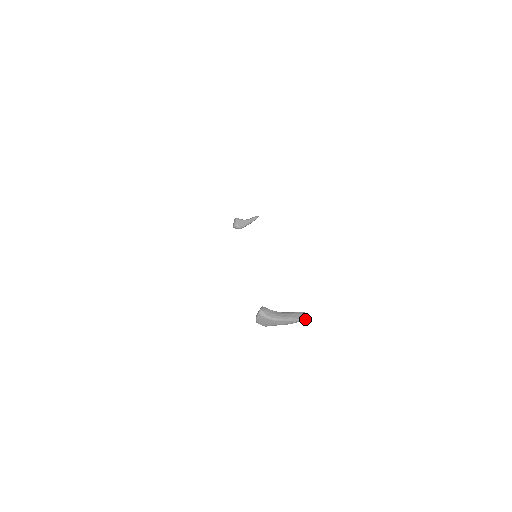
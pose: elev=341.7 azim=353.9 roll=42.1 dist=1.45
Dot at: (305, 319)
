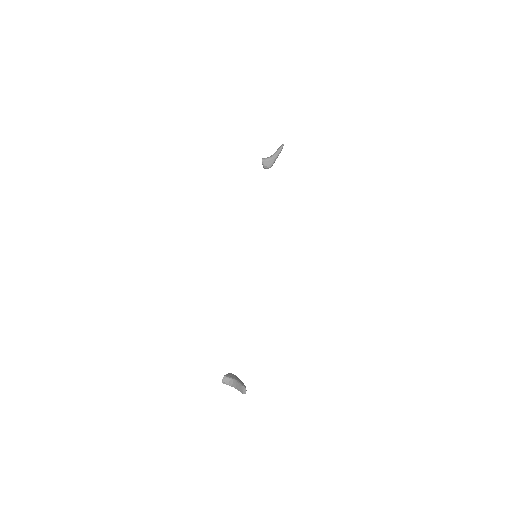
Dot at: occluded
